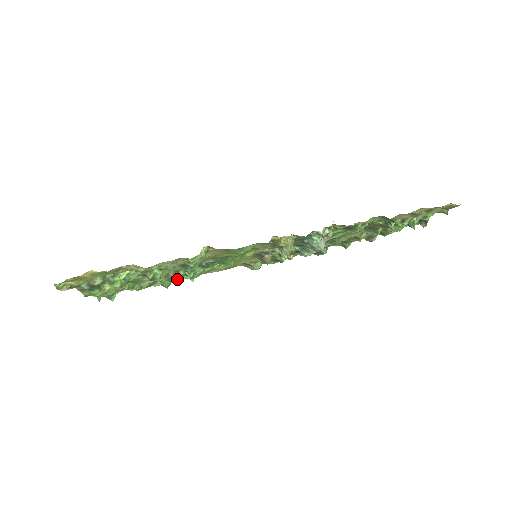
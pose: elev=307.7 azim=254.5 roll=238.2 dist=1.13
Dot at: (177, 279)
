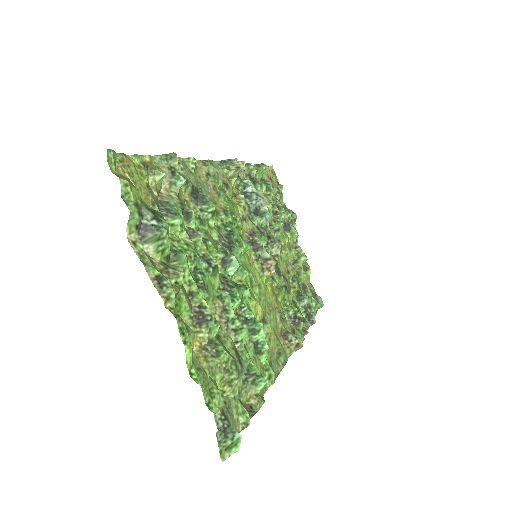
Dot at: (235, 288)
